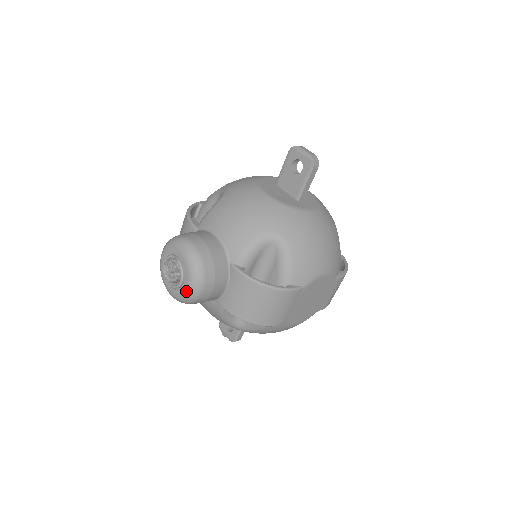
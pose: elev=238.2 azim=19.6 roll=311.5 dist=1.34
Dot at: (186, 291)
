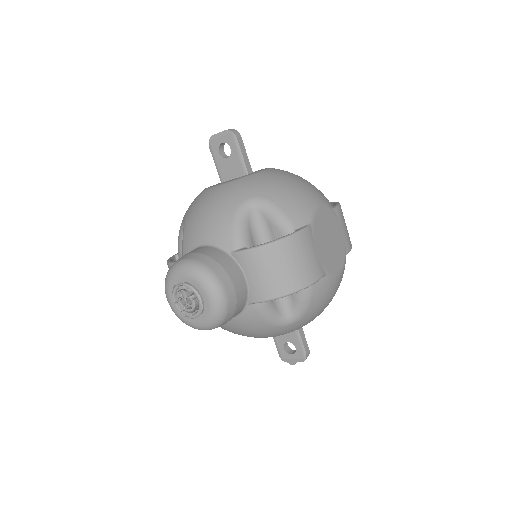
Dot at: (211, 304)
